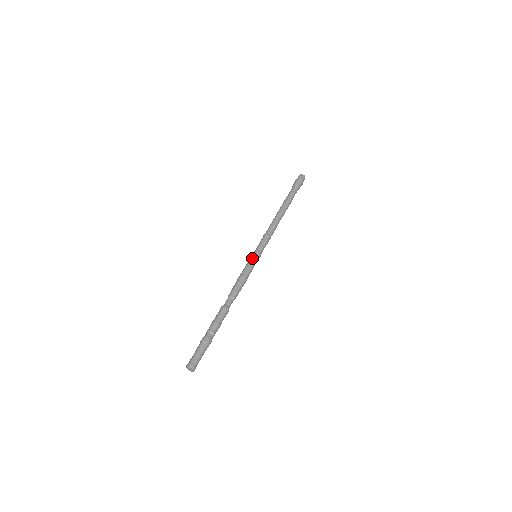
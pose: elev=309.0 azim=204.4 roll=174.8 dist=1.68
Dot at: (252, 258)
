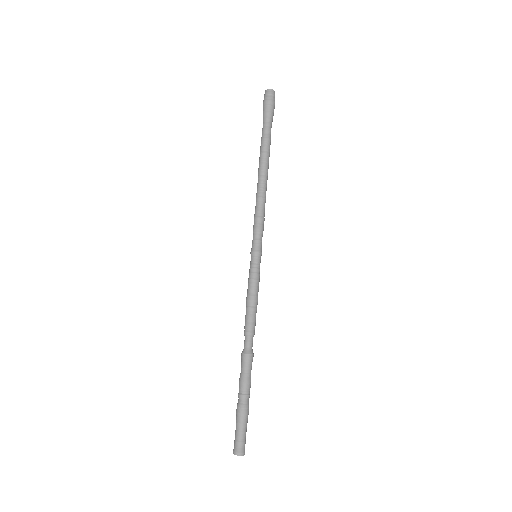
Dot at: (254, 264)
